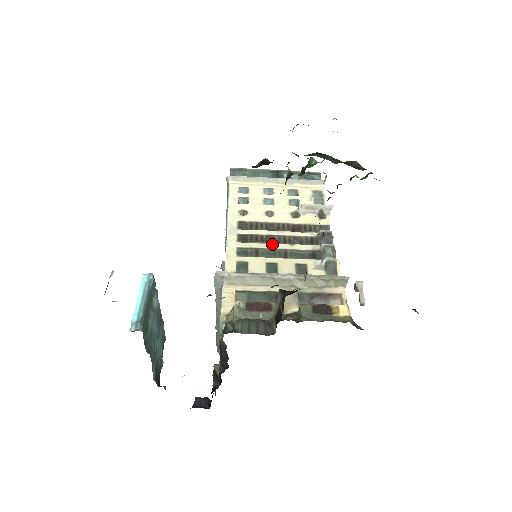
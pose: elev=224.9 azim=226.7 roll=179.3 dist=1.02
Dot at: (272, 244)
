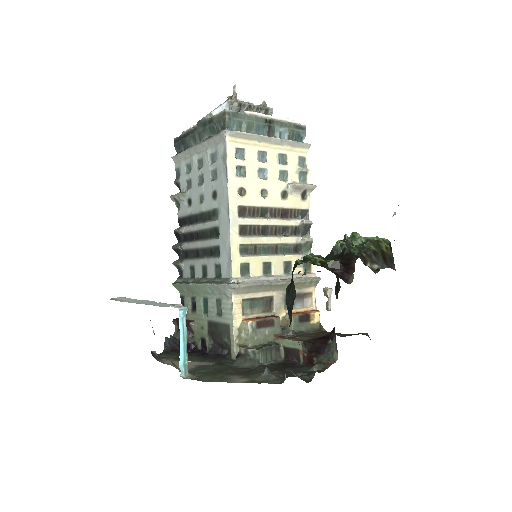
Dot at: (267, 238)
